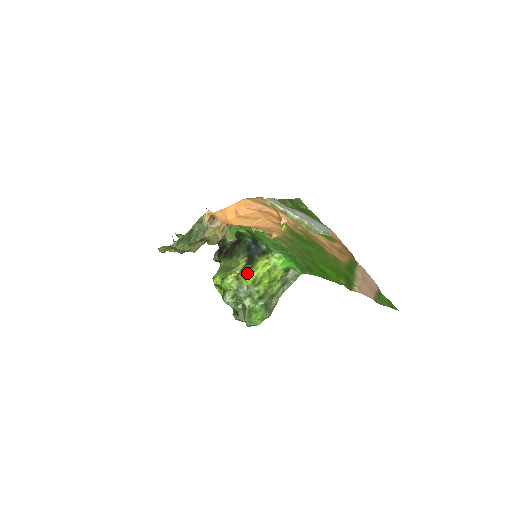
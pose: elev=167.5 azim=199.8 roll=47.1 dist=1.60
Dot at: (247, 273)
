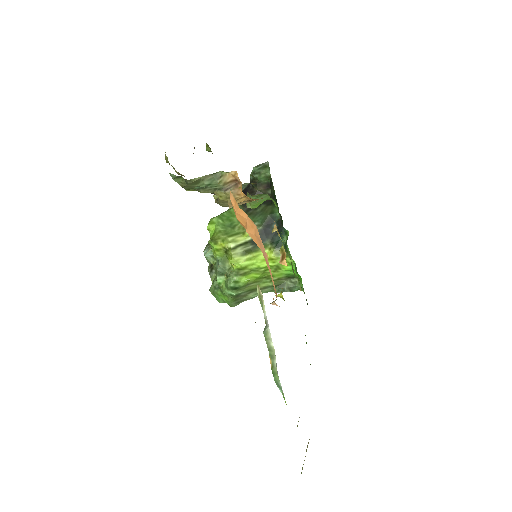
Dot at: (240, 255)
